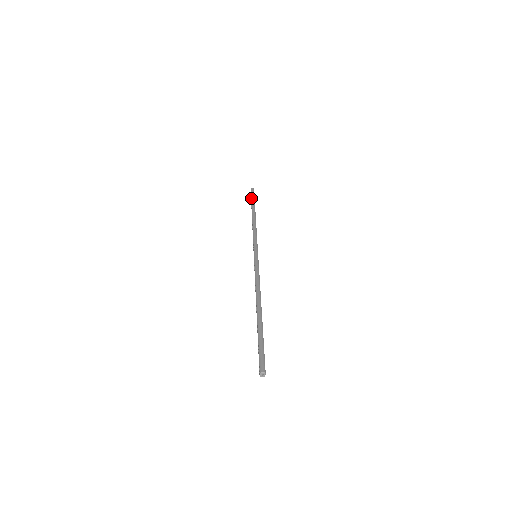
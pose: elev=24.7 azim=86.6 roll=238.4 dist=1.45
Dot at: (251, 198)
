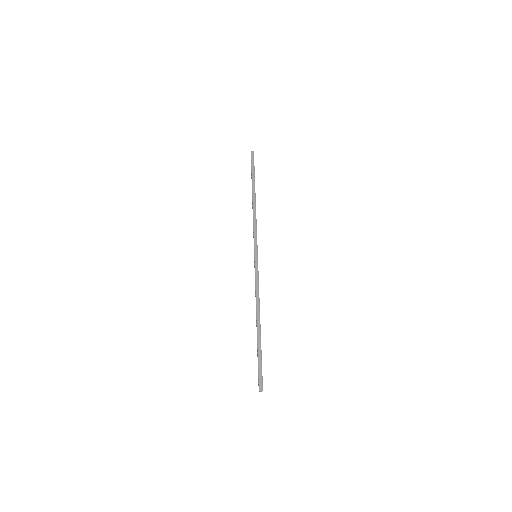
Dot at: (251, 168)
